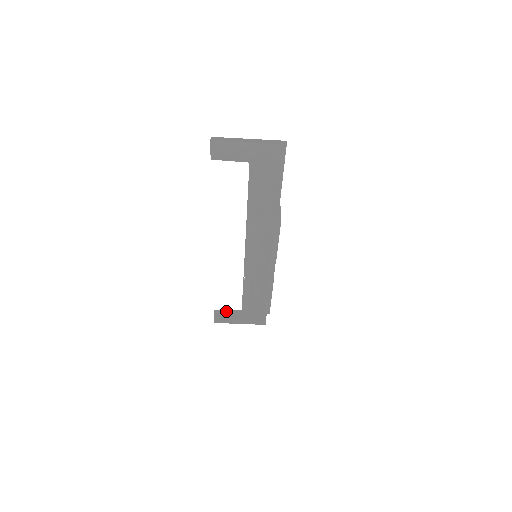
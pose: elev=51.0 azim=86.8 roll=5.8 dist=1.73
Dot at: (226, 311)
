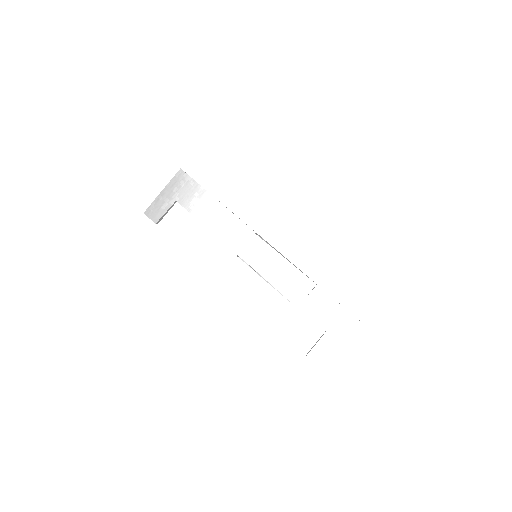
Dot at: (315, 344)
